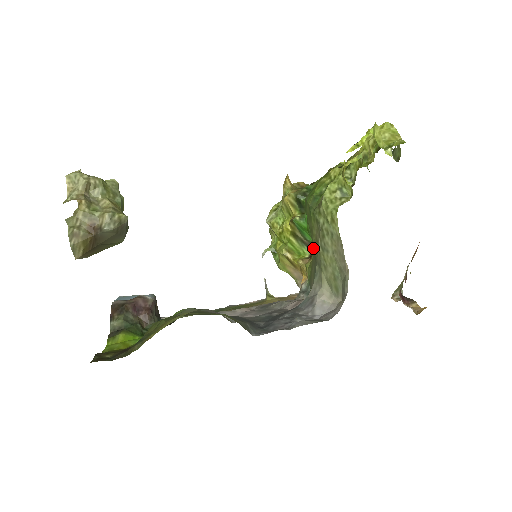
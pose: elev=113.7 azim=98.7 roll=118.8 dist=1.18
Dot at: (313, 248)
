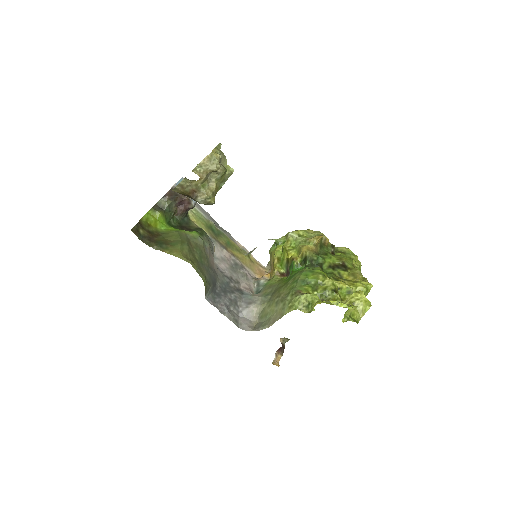
Dot at: (279, 288)
